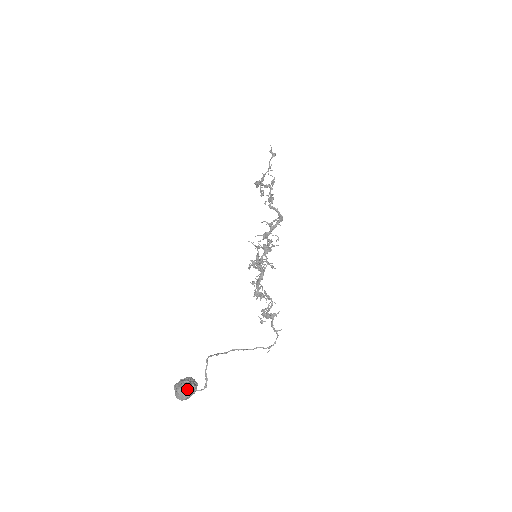
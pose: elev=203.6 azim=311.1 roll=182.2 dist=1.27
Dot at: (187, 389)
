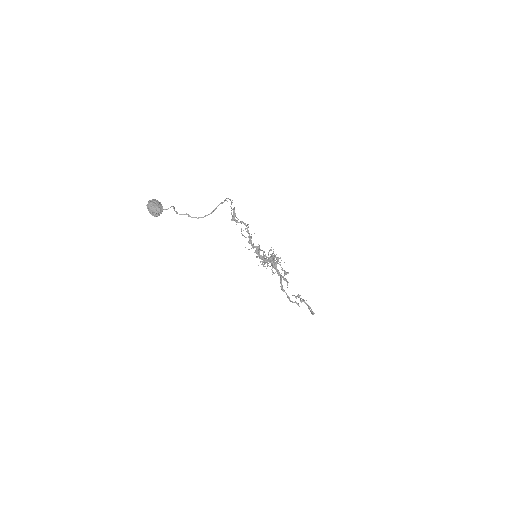
Dot at: occluded
